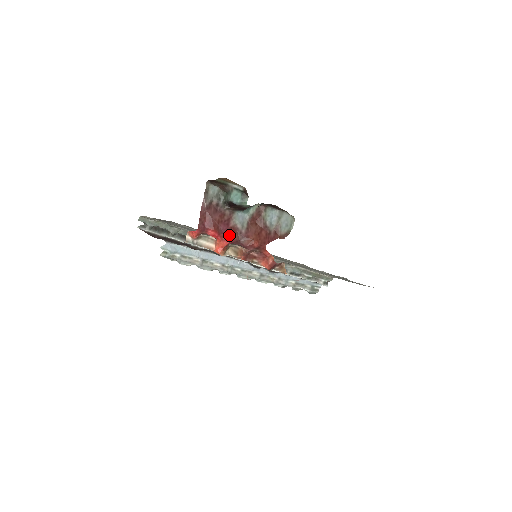
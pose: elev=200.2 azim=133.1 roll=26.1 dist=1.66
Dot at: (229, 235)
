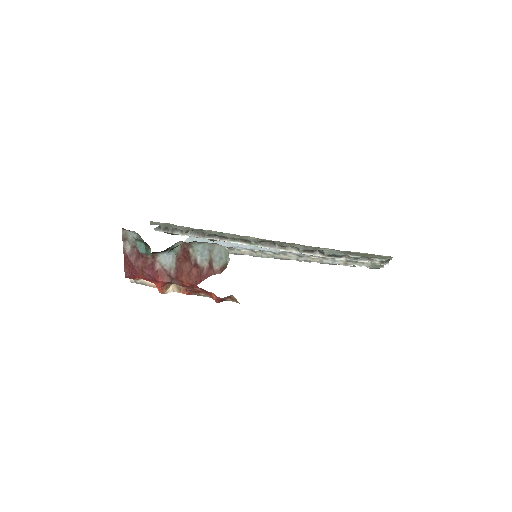
Dot at: (156, 279)
